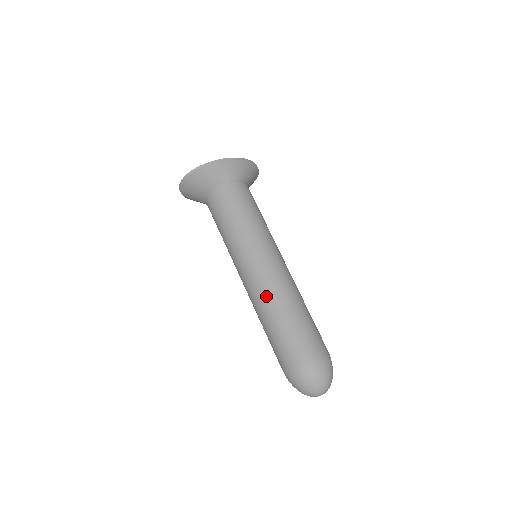
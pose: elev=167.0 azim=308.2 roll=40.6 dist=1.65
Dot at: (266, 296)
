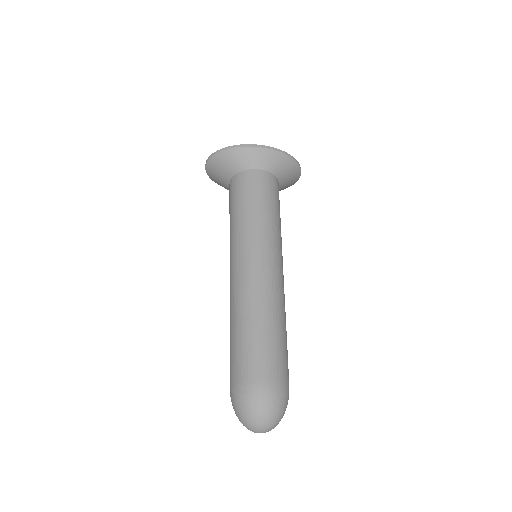
Dot at: (237, 299)
